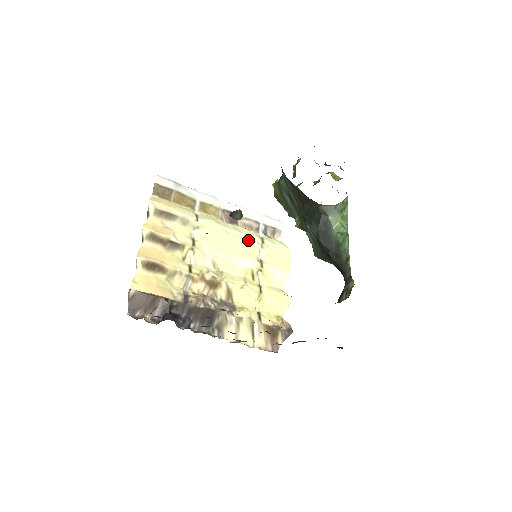
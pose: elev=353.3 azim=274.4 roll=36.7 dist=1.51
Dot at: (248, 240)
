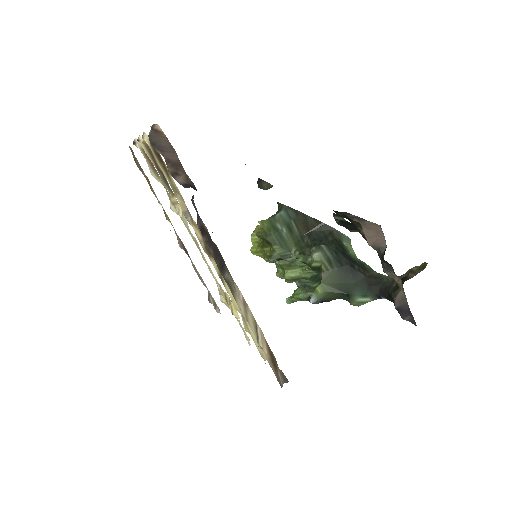
Dot at: occluded
